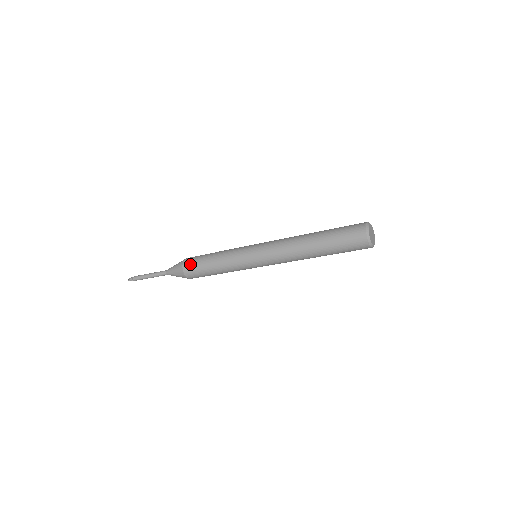
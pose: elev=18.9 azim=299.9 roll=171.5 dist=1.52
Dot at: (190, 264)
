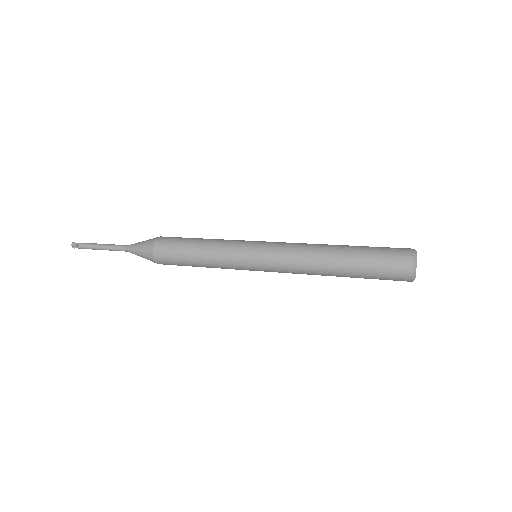
Dot at: (168, 264)
